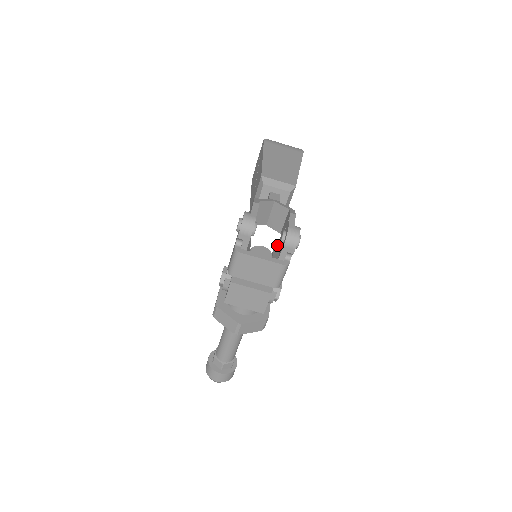
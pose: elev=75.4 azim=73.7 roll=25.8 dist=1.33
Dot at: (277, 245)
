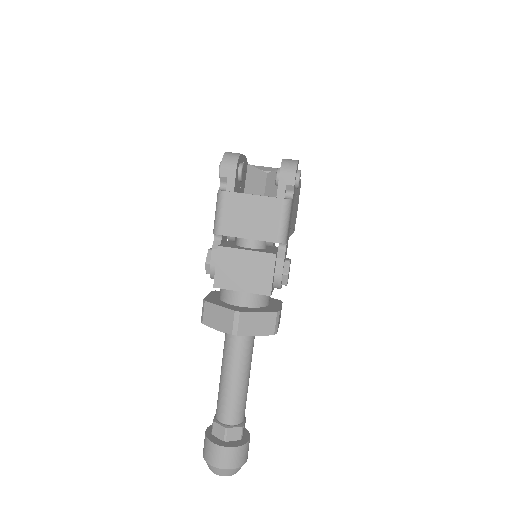
Dot at: occluded
